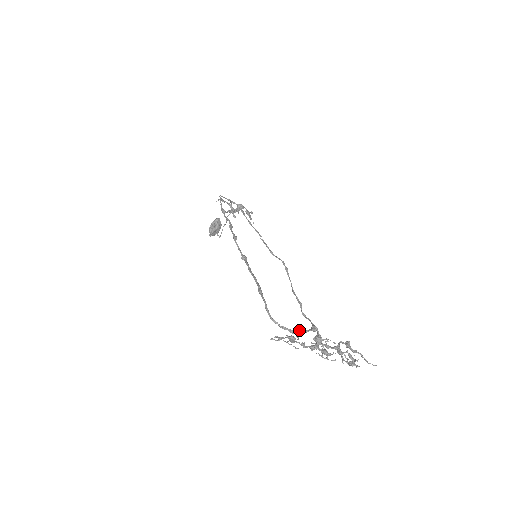
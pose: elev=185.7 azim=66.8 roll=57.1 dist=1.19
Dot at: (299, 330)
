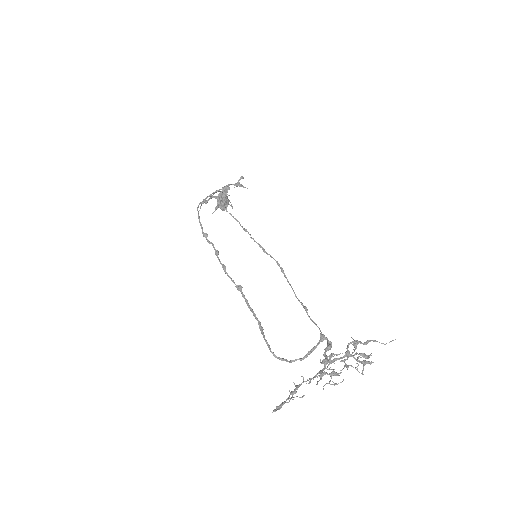
Dot at: (307, 353)
